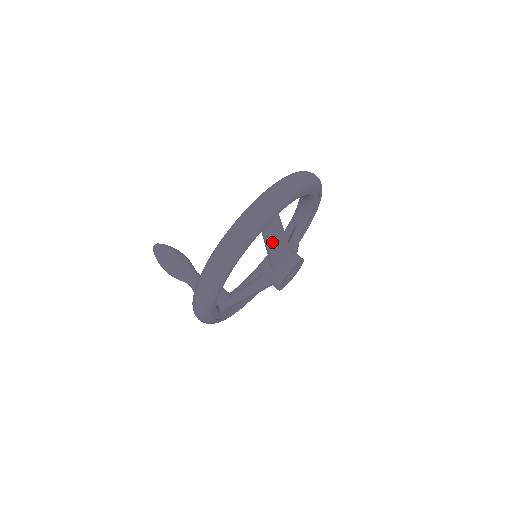
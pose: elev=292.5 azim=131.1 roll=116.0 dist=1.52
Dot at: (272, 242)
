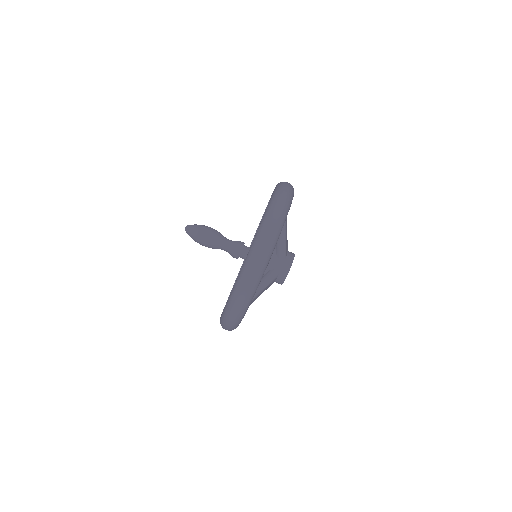
Dot at: occluded
